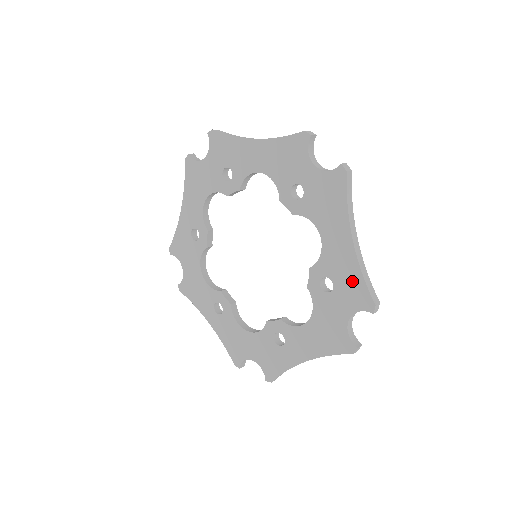
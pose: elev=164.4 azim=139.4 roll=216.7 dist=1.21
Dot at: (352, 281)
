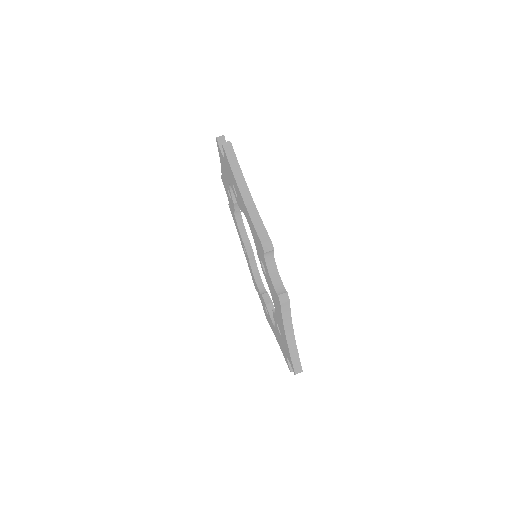
Dot at: (287, 349)
